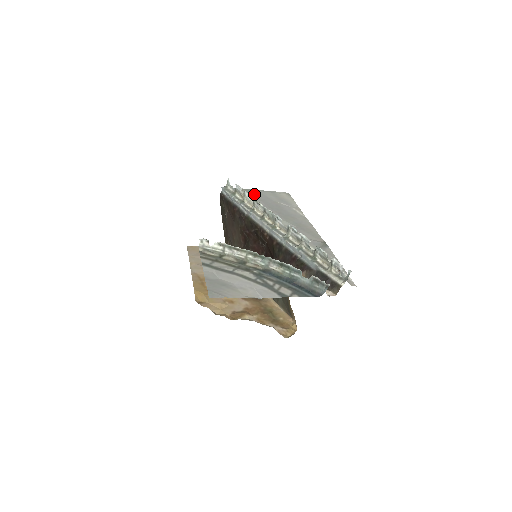
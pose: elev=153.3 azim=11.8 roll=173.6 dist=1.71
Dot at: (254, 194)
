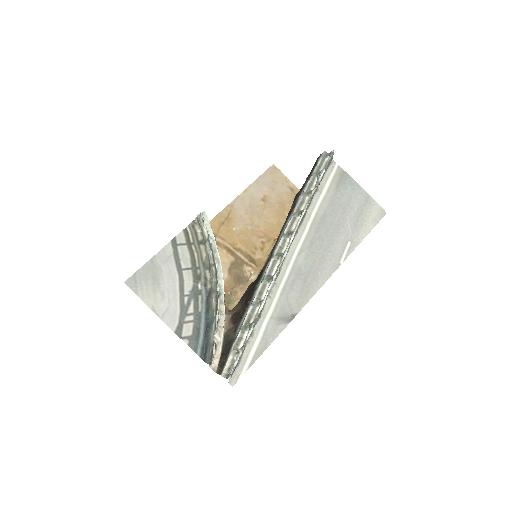
Dot at: (341, 189)
